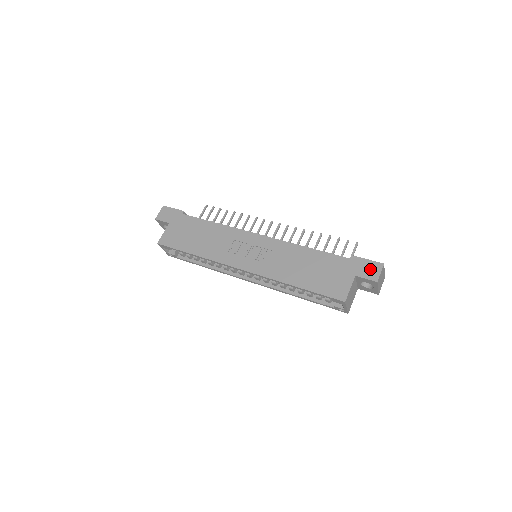
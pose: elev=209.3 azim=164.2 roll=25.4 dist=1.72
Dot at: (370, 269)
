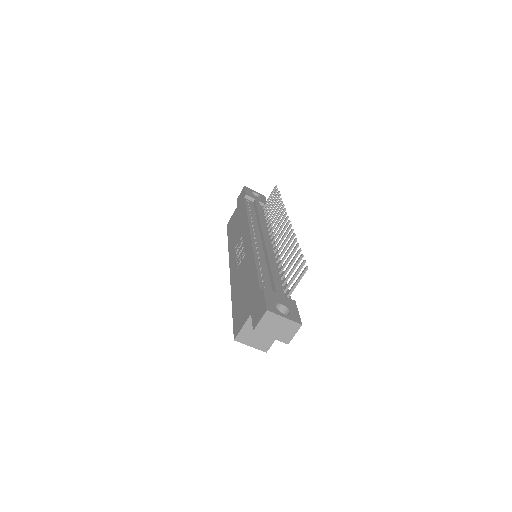
Dot at: (259, 311)
